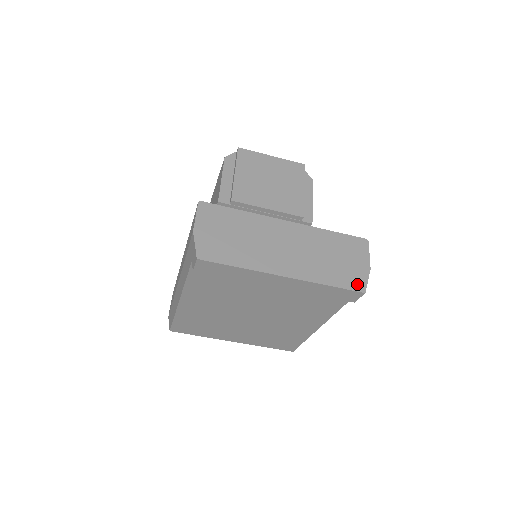
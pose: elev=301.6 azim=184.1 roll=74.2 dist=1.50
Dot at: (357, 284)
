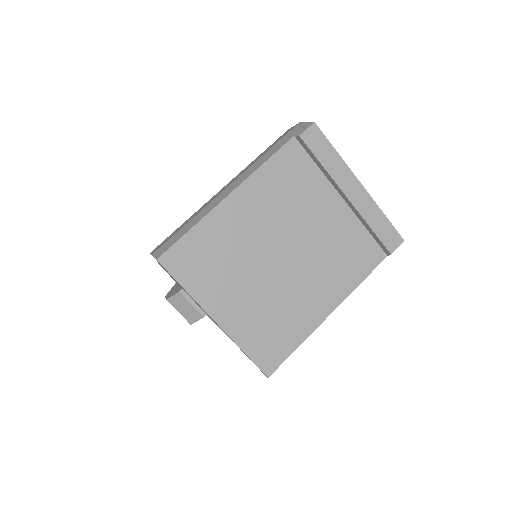
Dot at: occluded
